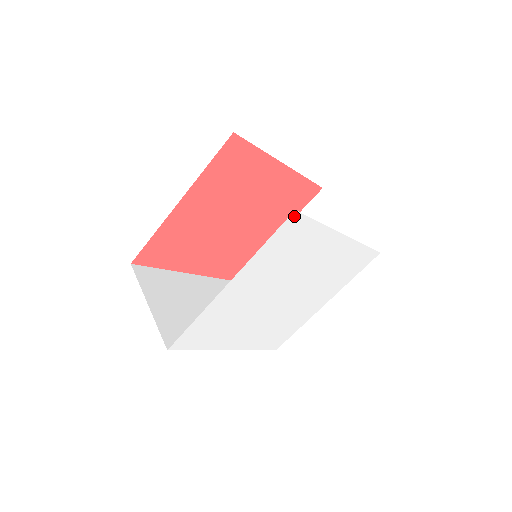
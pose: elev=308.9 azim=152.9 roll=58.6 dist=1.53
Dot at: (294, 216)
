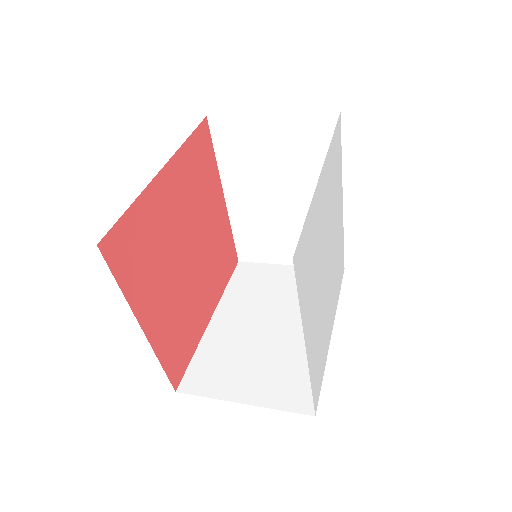
Dot at: (339, 120)
